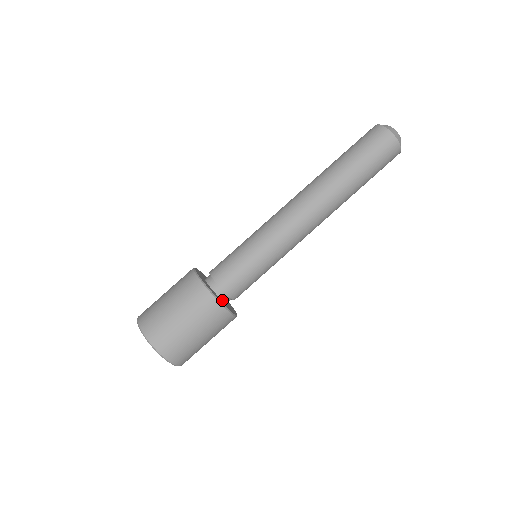
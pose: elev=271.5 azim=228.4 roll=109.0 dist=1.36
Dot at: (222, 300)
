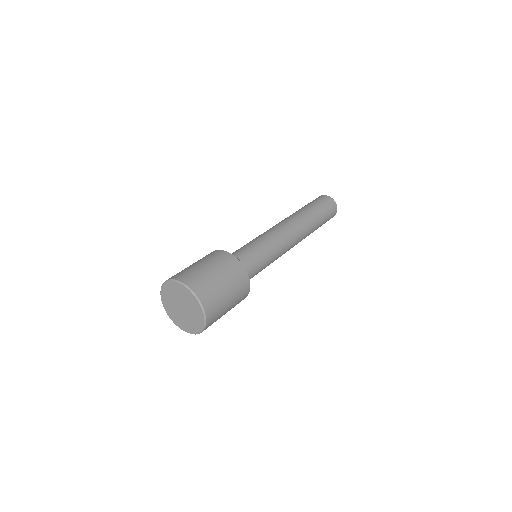
Dot at: occluded
